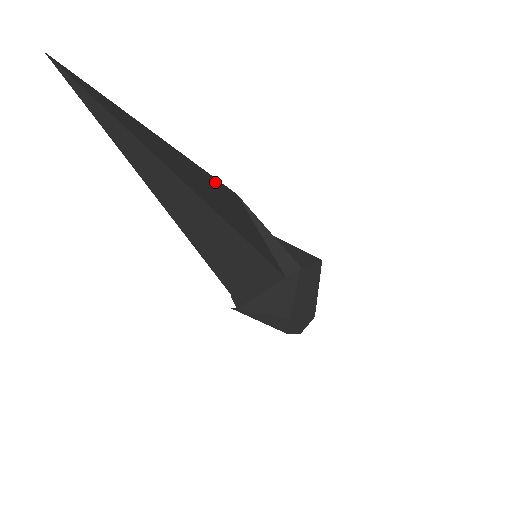
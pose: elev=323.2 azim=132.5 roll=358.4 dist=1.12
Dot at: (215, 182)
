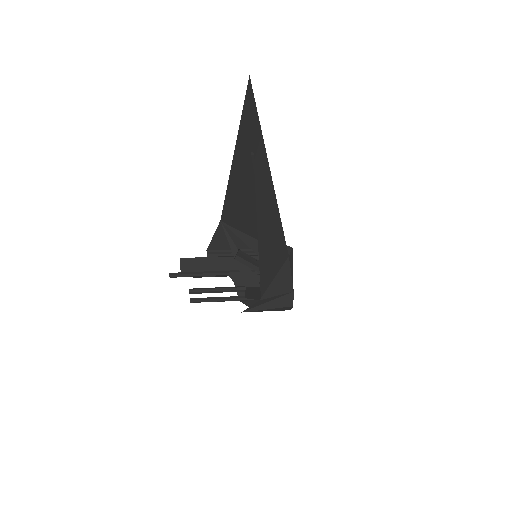
Dot at: (231, 200)
